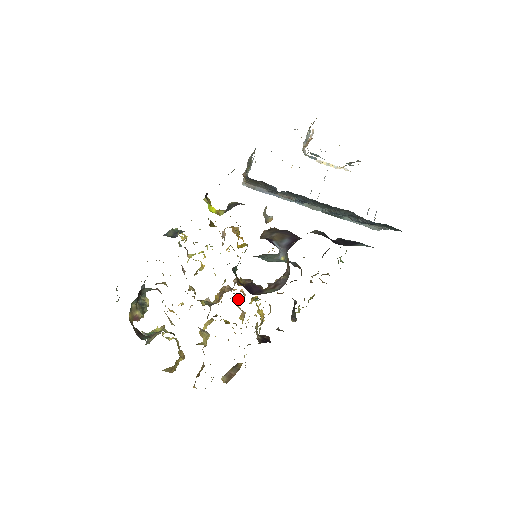
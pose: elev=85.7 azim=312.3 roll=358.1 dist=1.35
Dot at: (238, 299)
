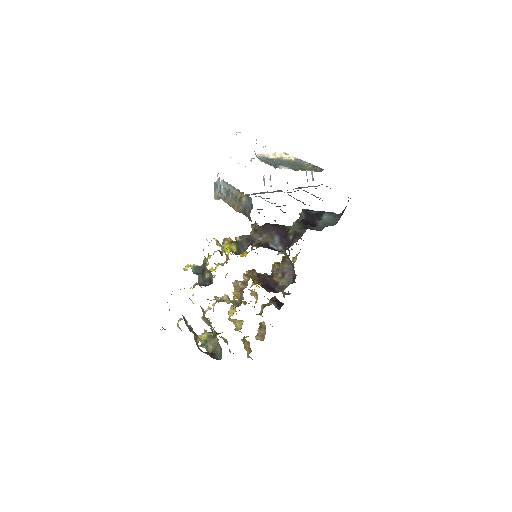
Dot at: occluded
